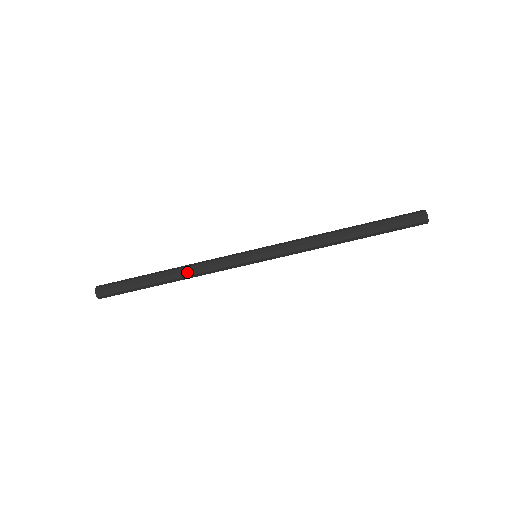
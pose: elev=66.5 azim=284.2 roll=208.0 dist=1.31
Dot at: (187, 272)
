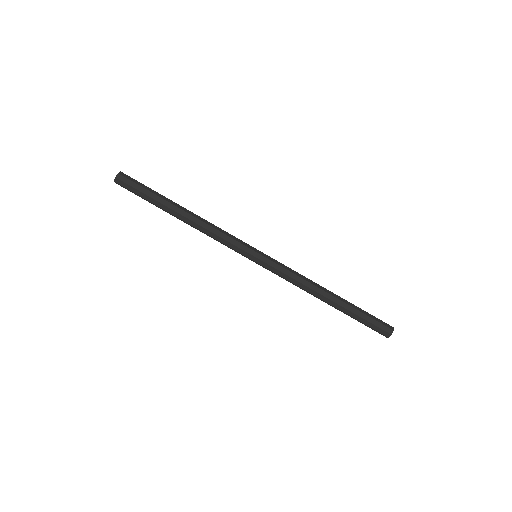
Dot at: (197, 225)
